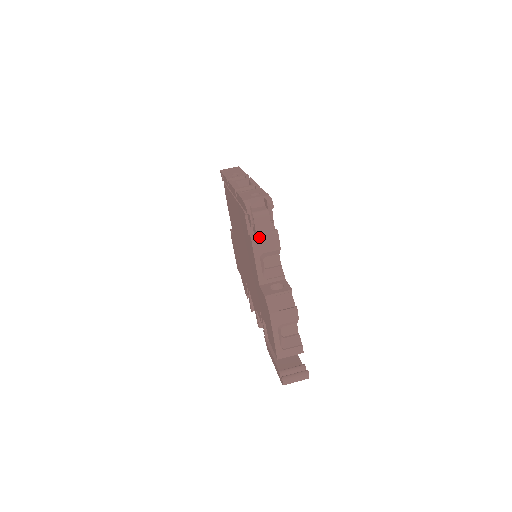
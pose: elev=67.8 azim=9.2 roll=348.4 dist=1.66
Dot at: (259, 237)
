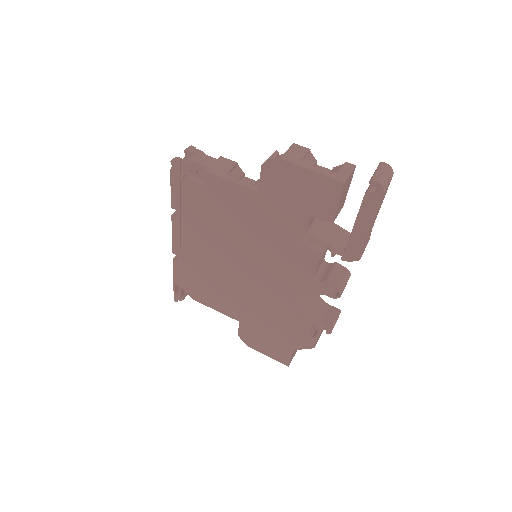
Dot at: (209, 166)
